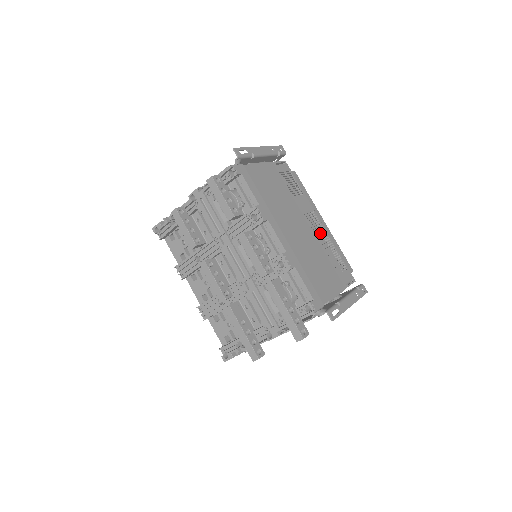
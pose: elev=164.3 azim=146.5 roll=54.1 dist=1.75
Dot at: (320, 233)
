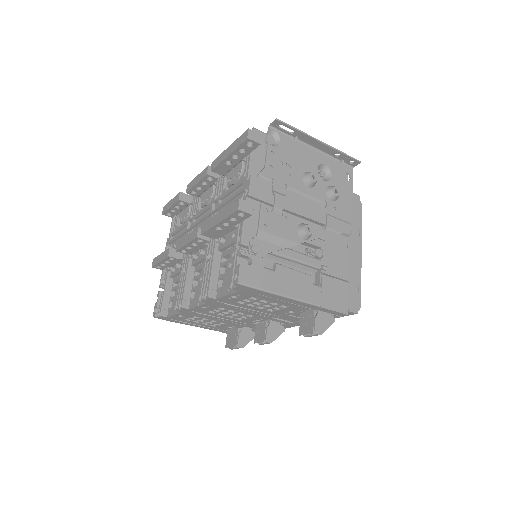
Dot at: occluded
